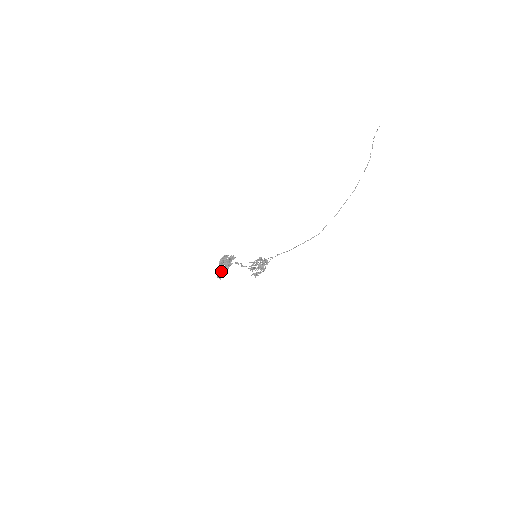
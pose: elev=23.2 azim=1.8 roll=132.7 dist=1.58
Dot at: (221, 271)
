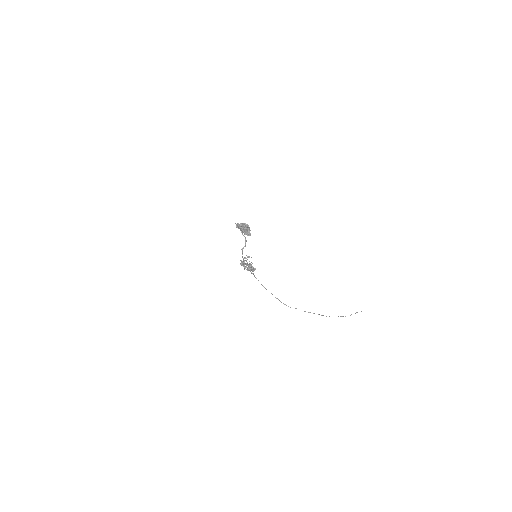
Dot at: occluded
